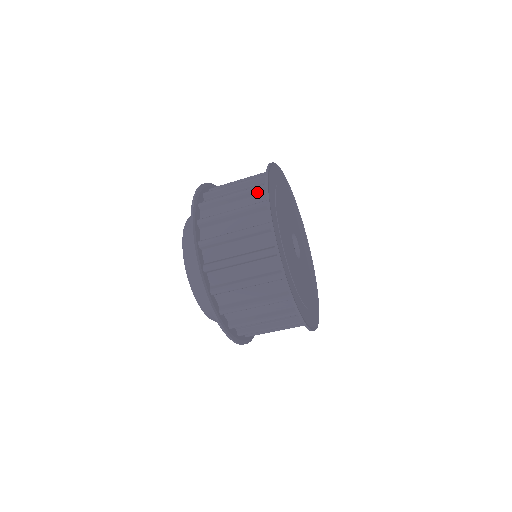
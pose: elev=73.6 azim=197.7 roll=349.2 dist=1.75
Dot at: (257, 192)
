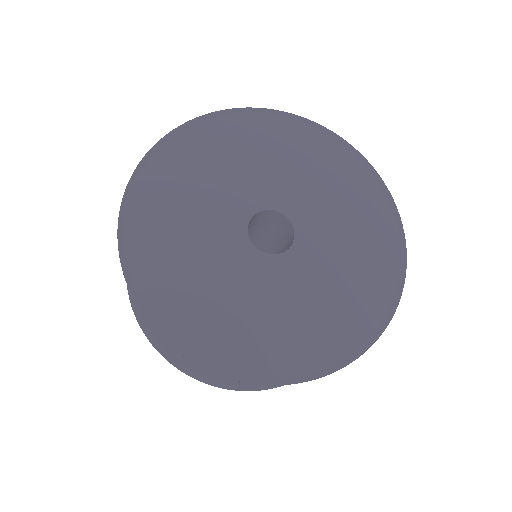
Dot at: occluded
